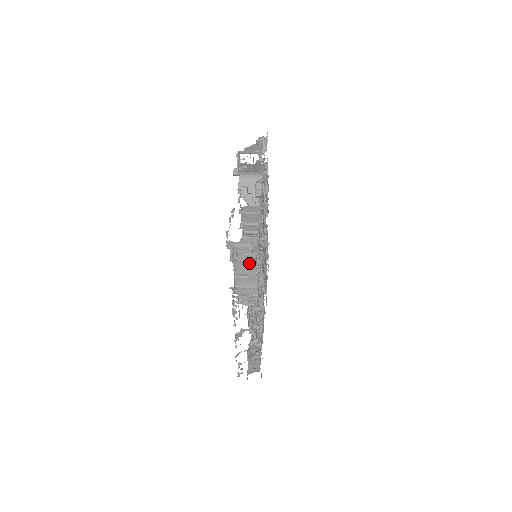
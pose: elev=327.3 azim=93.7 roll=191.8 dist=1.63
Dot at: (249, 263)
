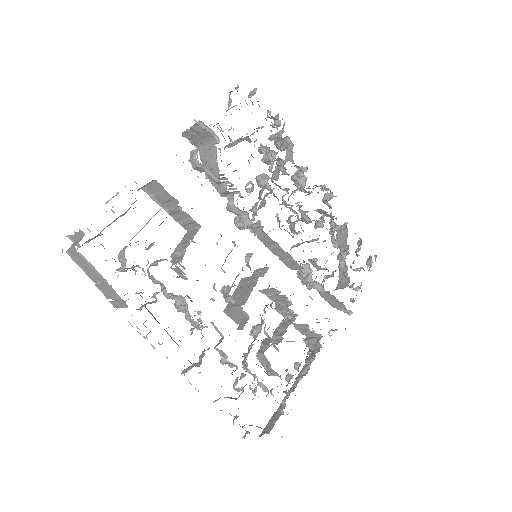
Dot at: (85, 261)
